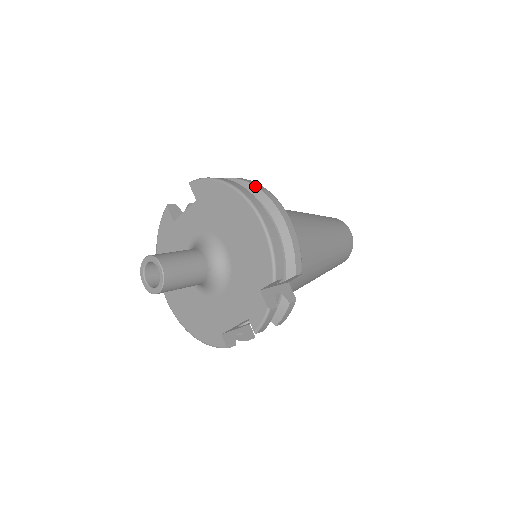
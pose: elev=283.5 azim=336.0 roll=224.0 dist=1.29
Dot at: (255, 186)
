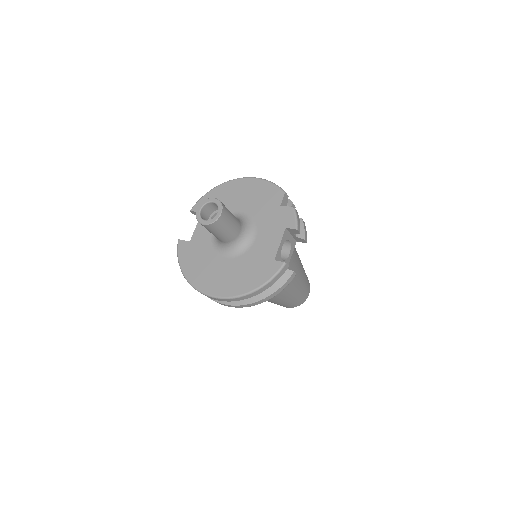
Dot at: occluded
